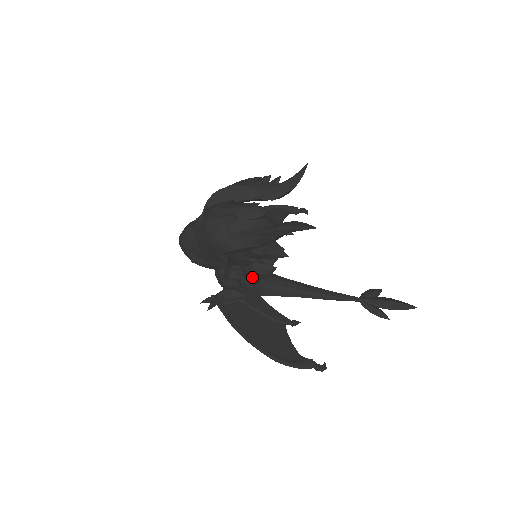
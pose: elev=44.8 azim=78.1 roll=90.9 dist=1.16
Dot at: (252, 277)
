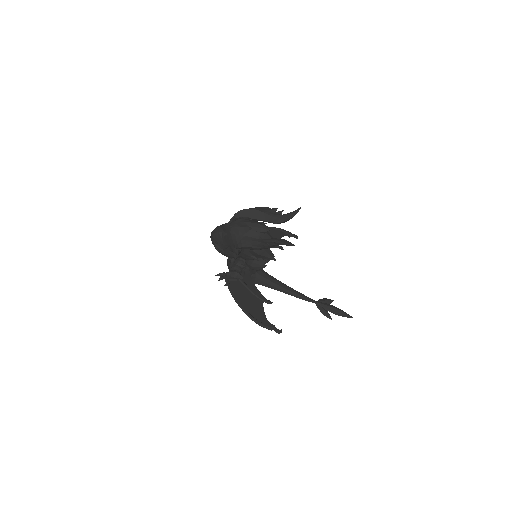
Dot at: (250, 268)
